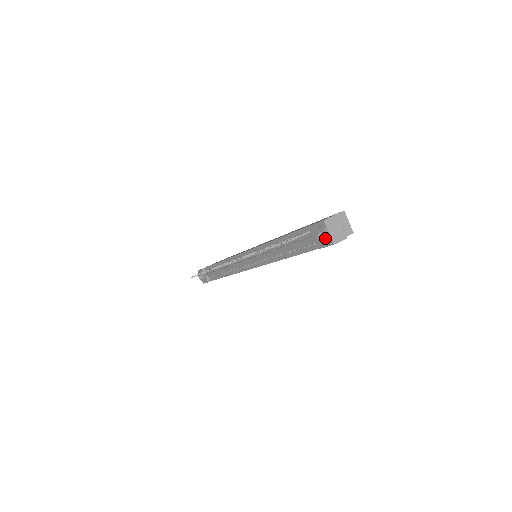
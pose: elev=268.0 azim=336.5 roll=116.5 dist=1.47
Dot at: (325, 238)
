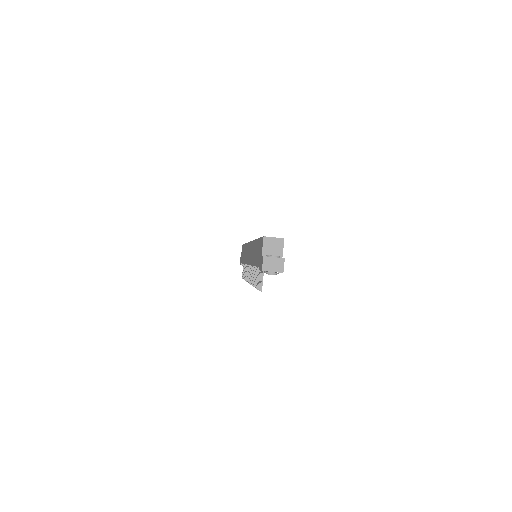
Dot at: occluded
